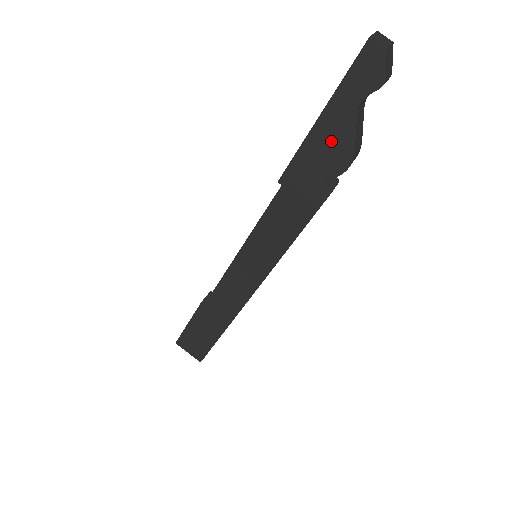
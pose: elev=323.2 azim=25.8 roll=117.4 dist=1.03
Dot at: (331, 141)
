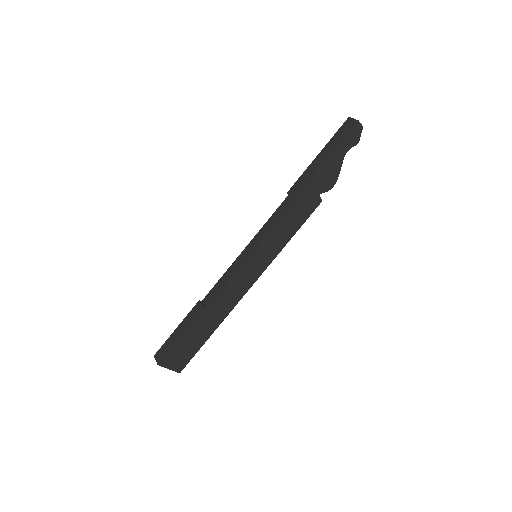
Dot at: (329, 172)
